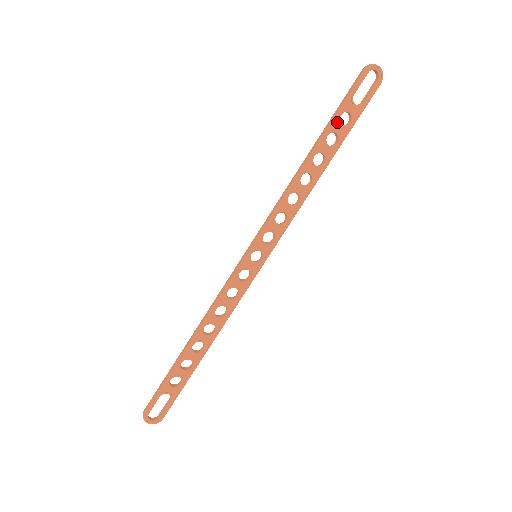
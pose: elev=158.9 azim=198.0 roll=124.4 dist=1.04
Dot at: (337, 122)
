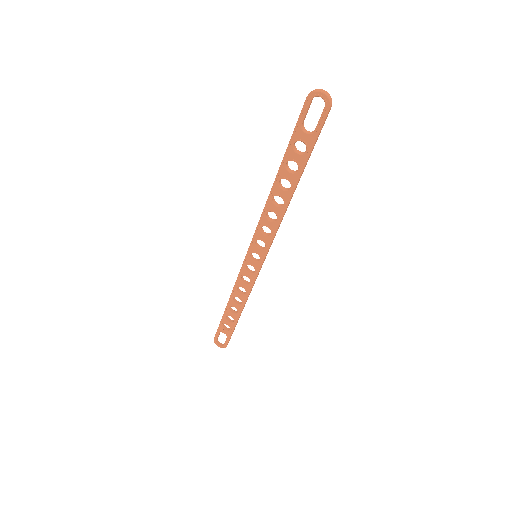
Dot at: (292, 151)
